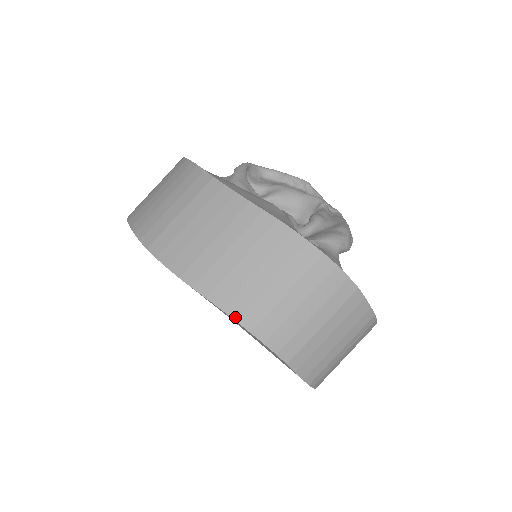
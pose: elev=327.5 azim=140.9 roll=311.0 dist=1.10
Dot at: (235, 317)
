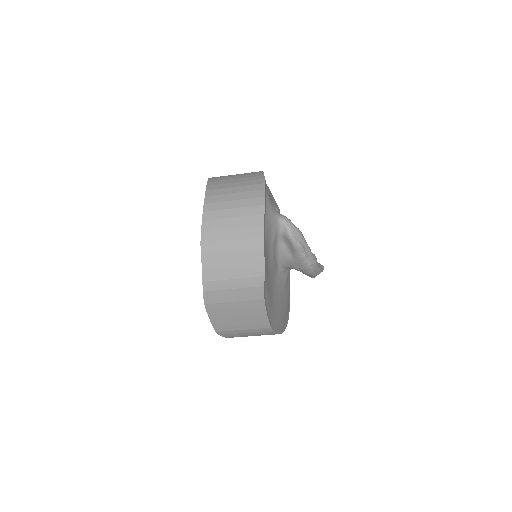
Dot at: (208, 185)
